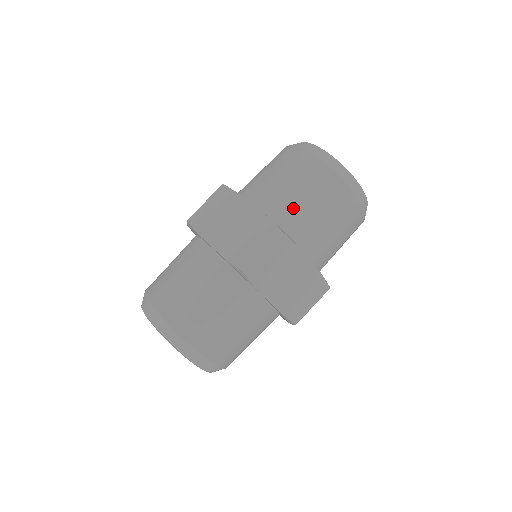
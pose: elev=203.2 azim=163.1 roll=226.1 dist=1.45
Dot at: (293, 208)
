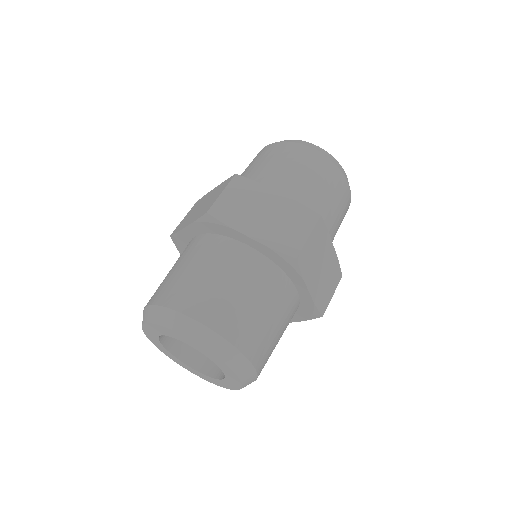
Dot at: (253, 175)
